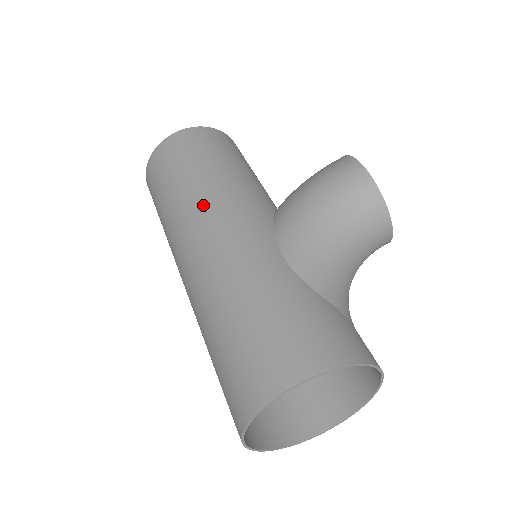
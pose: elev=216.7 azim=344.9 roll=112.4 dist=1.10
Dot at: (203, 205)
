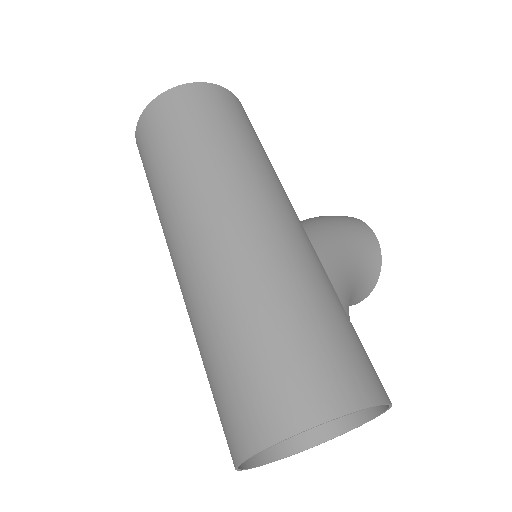
Dot at: (258, 178)
